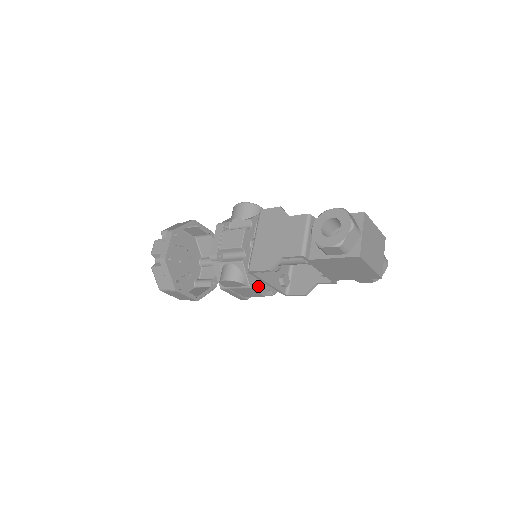
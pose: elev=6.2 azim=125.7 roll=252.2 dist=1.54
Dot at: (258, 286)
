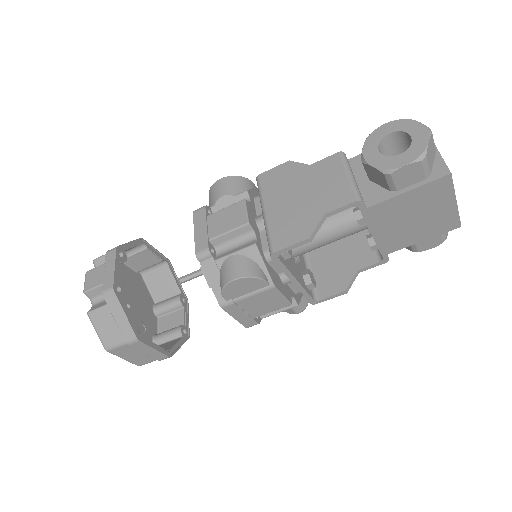
Dot at: (281, 287)
